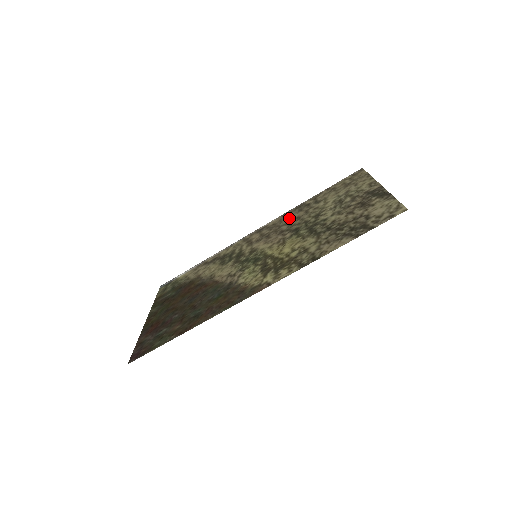
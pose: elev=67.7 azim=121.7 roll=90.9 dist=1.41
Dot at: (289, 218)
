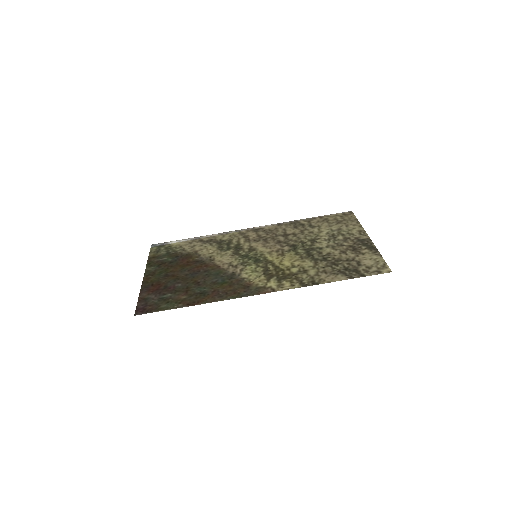
Dot at: (285, 230)
